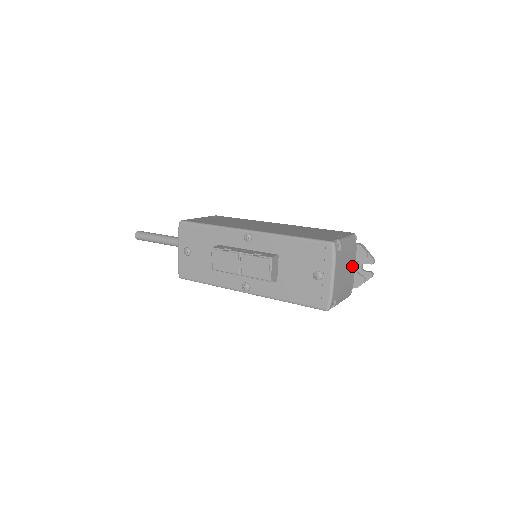
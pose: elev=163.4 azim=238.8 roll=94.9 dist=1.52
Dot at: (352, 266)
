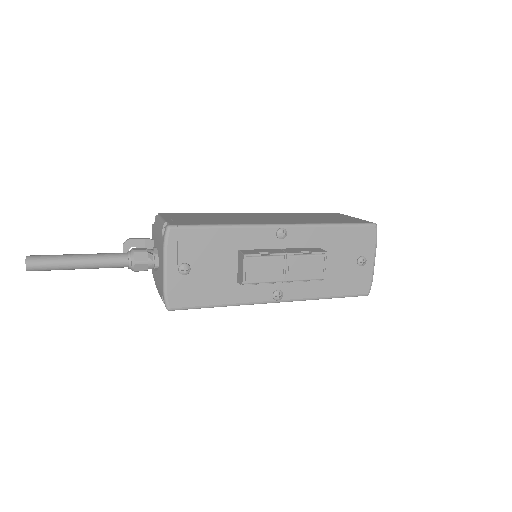
Dot at: occluded
